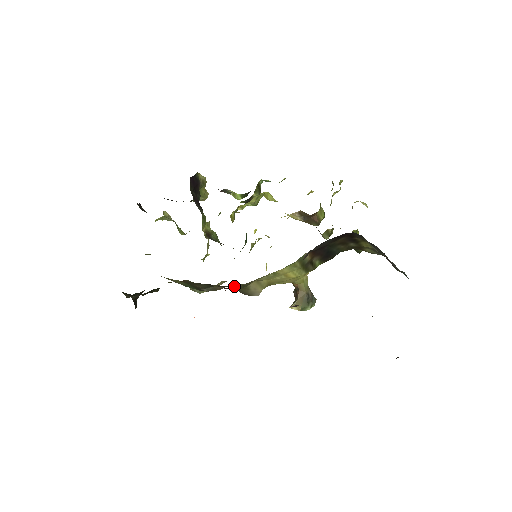
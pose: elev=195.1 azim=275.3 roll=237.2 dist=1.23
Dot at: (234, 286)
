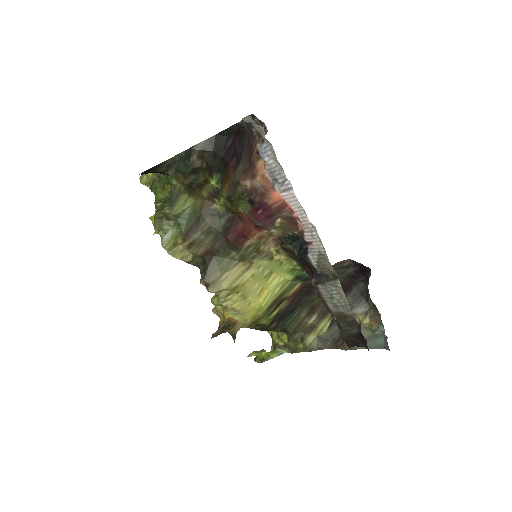
Dot at: (219, 257)
